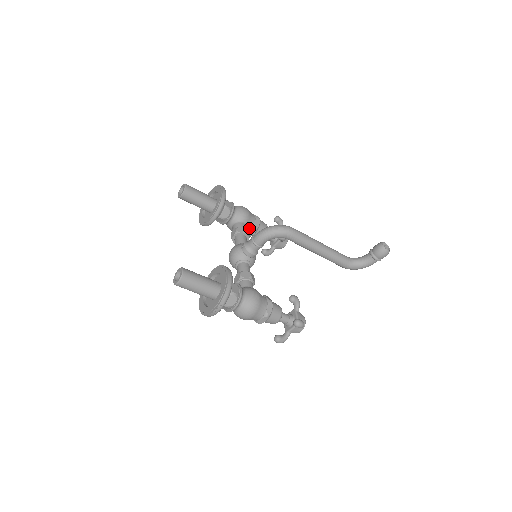
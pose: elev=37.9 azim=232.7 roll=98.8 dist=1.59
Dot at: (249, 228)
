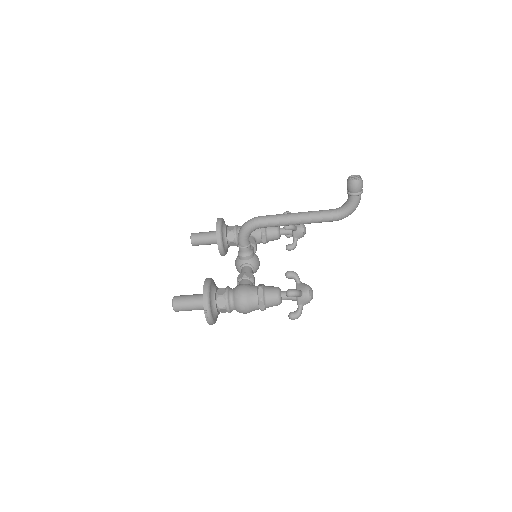
Dot at: (258, 236)
